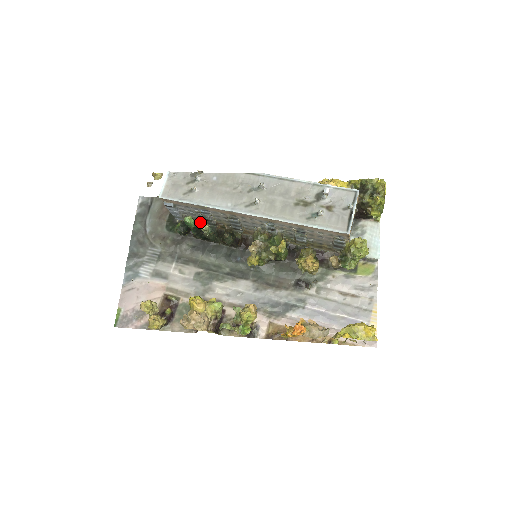
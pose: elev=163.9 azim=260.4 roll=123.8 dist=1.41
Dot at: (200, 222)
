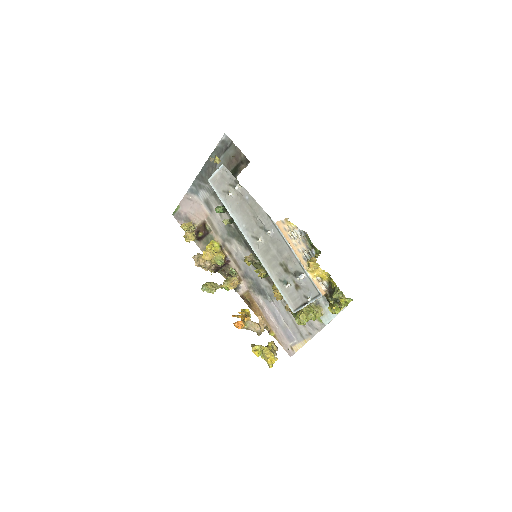
Dot at: occluded
